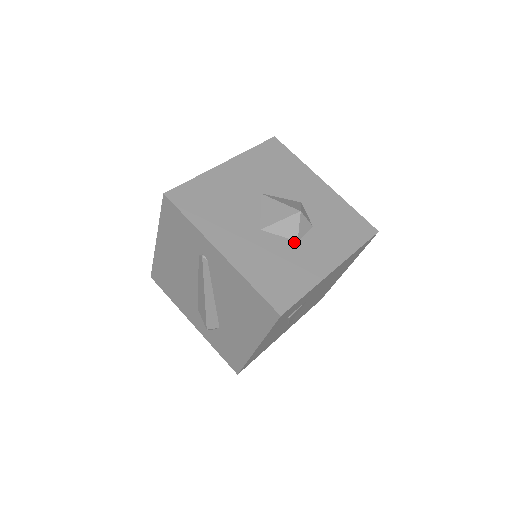
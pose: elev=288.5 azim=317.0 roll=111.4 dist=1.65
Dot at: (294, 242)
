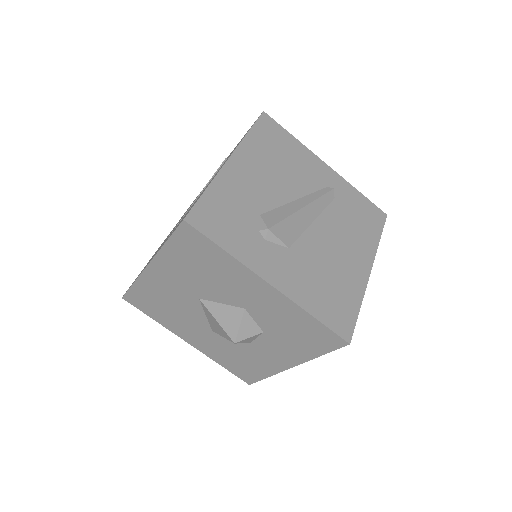
Dot at: (247, 343)
